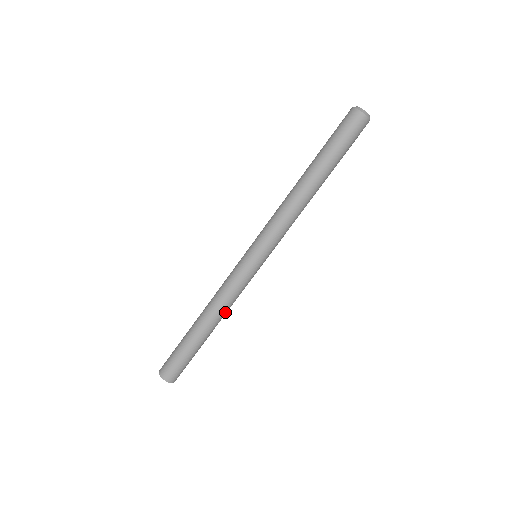
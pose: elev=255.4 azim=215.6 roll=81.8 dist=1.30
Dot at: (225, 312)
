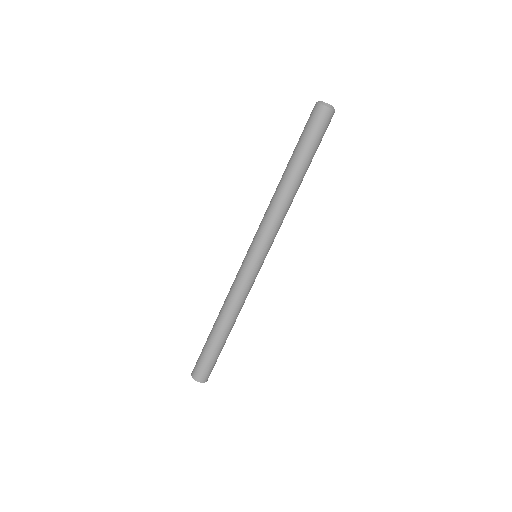
Dot at: (238, 312)
